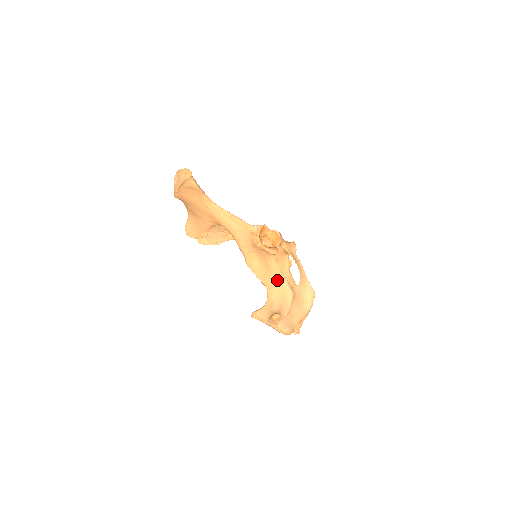
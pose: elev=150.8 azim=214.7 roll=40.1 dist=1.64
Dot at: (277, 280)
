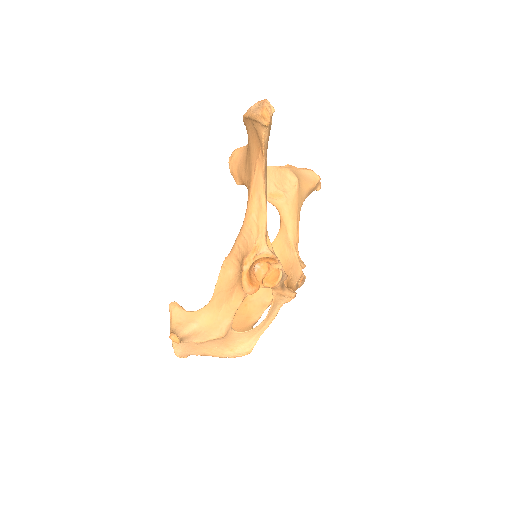
Dot at: (223, 310)
